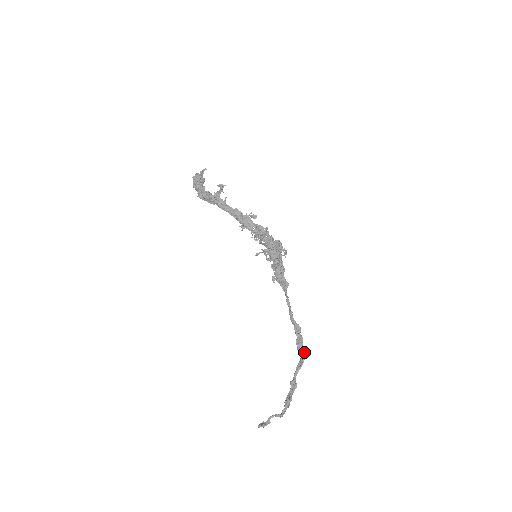
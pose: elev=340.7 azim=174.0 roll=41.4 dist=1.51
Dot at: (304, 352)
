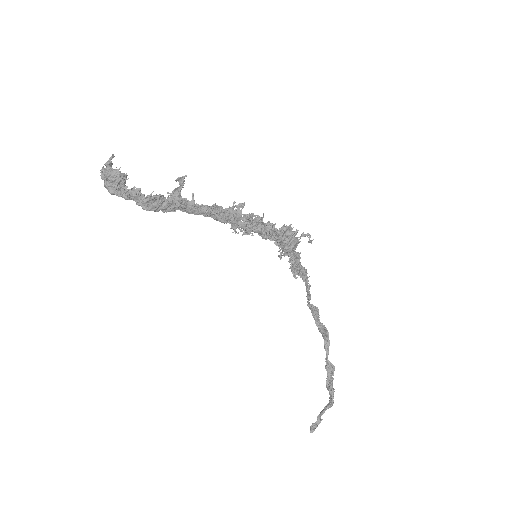
Dot at: (326, 330)
